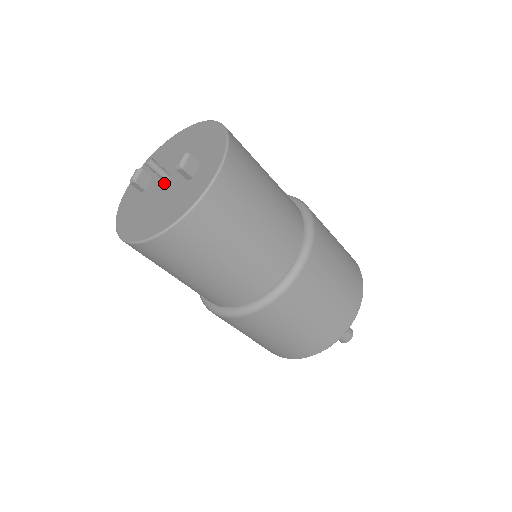
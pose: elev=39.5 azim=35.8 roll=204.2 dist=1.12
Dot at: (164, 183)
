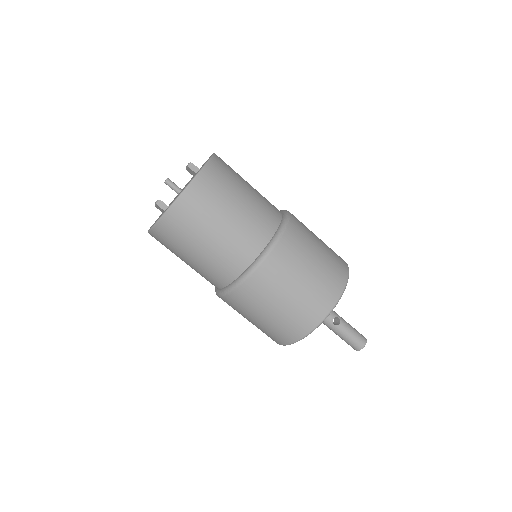
Dot at: occluded
